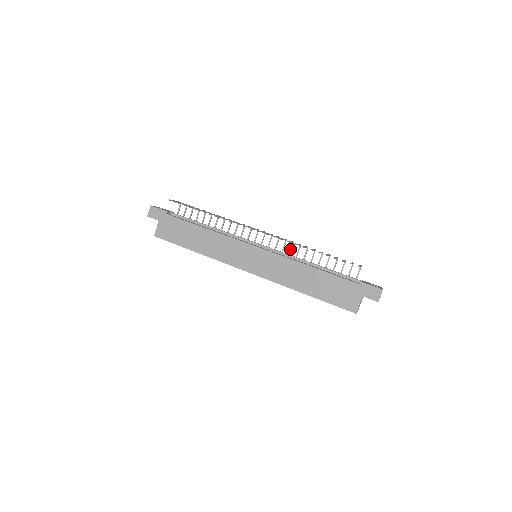
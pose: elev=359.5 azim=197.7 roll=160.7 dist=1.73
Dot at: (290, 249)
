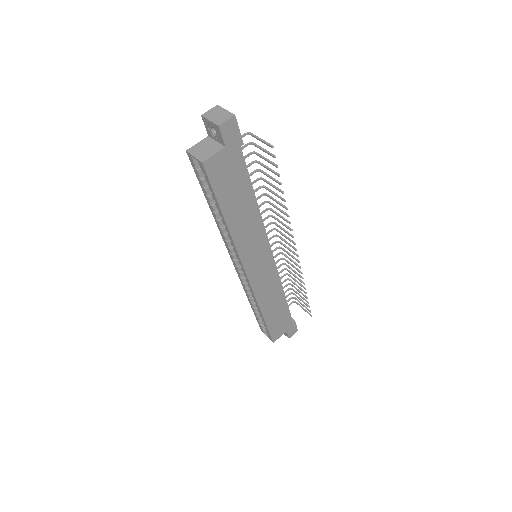
Dot at: (276, 263)
